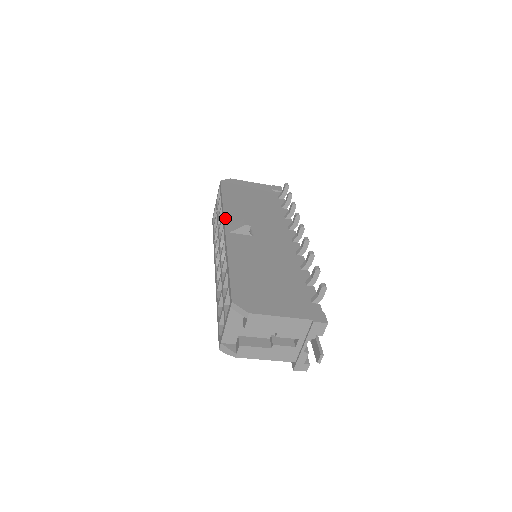
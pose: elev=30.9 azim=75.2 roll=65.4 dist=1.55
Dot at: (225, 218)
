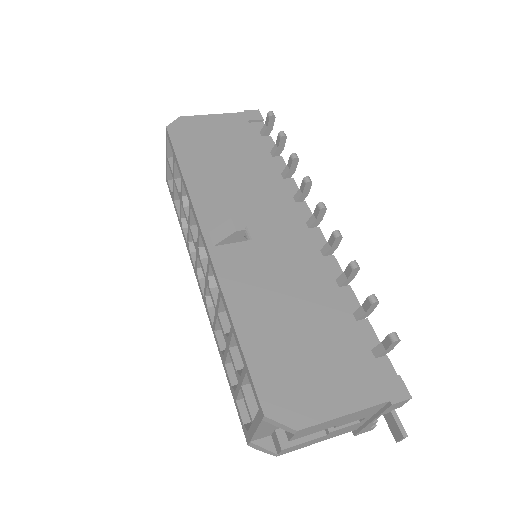
Dot at: (197, 214)
